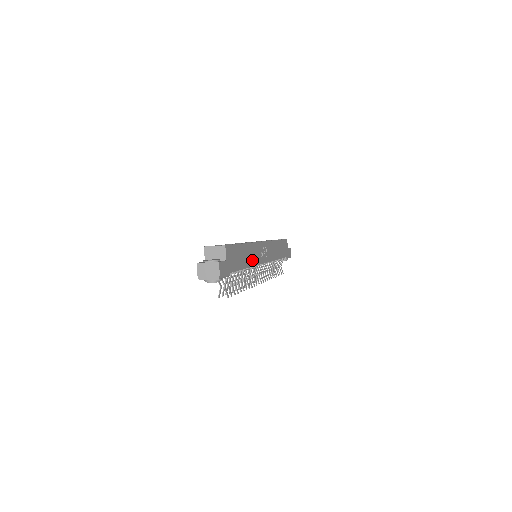
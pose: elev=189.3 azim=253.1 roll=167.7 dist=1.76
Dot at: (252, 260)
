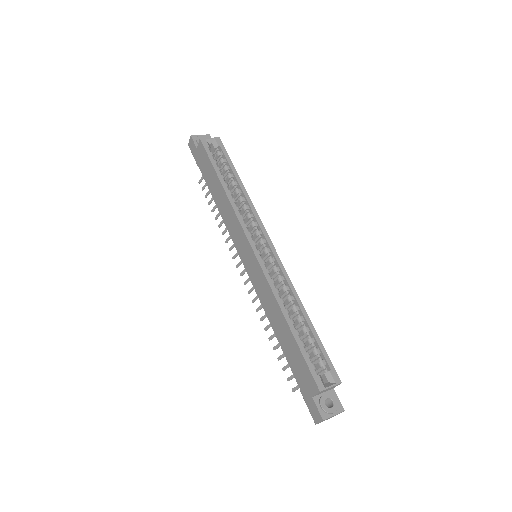
Dot at: occluded
